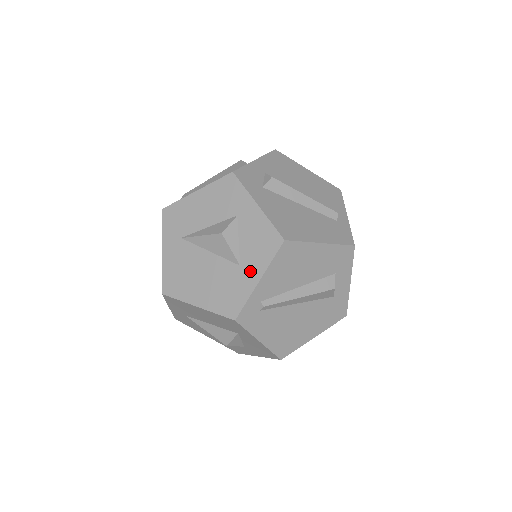
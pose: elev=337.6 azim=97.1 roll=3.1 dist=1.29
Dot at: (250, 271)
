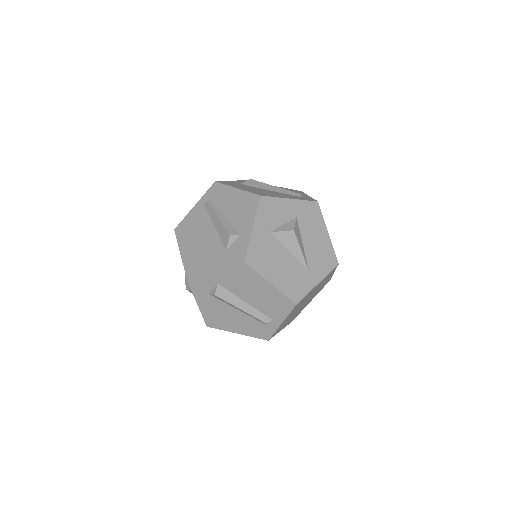
Dot at: occluded
